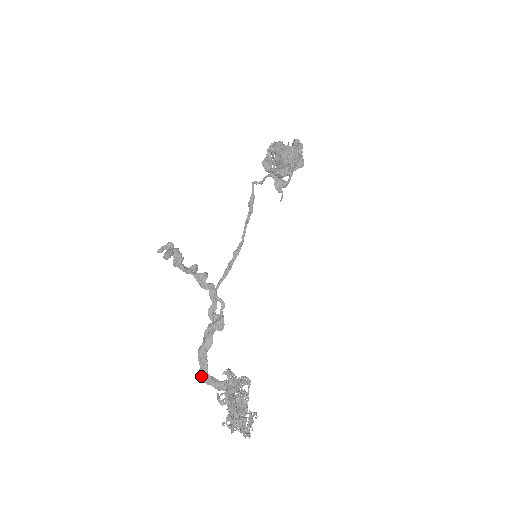
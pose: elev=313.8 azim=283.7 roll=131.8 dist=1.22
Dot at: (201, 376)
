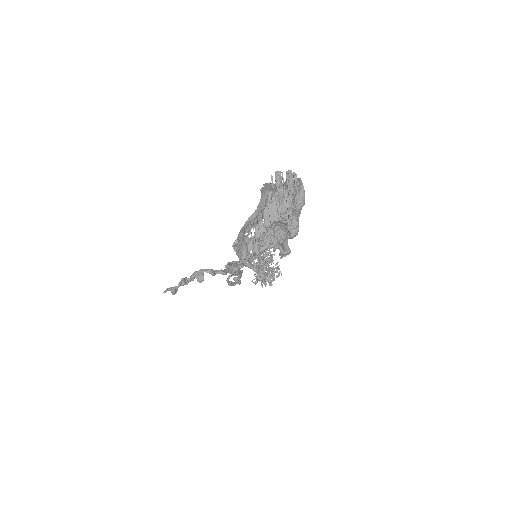
Dot at: occluded
